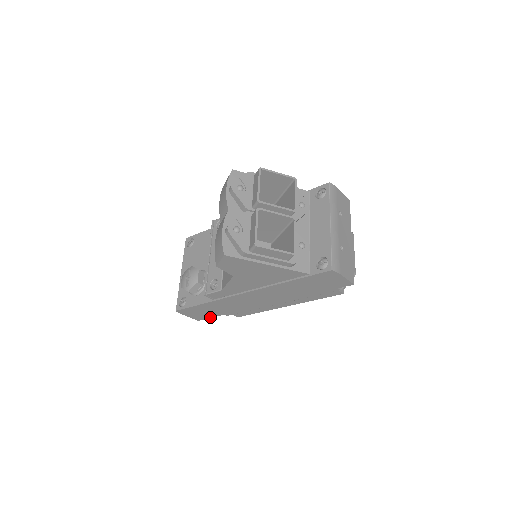
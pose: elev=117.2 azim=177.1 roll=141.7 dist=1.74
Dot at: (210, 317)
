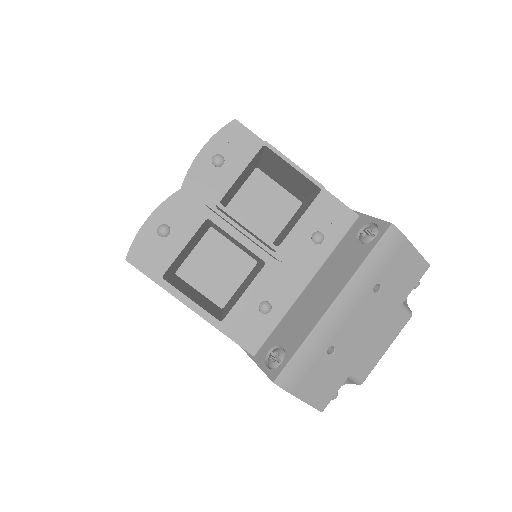
Dot at: occluded
